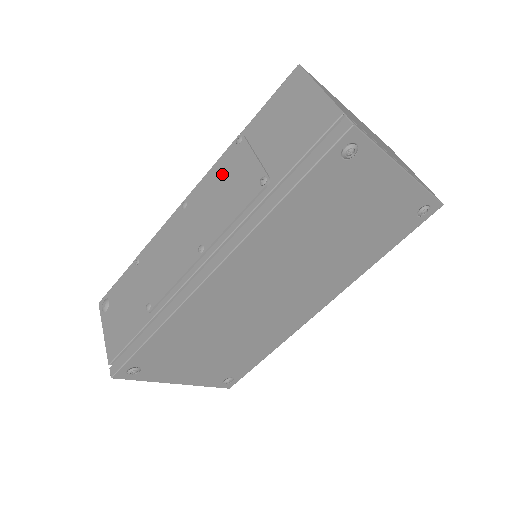
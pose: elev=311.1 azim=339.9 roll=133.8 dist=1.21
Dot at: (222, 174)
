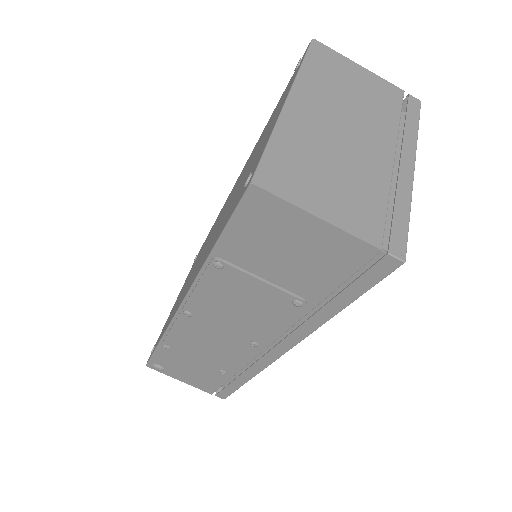
Dot at: (222, 294)
